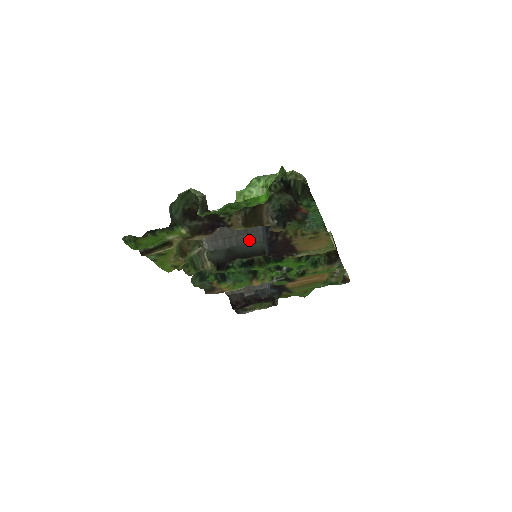
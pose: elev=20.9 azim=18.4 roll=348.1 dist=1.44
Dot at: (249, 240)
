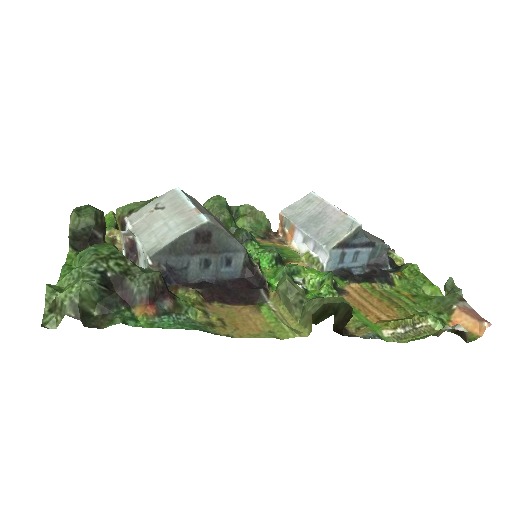
Dot at: occluded
